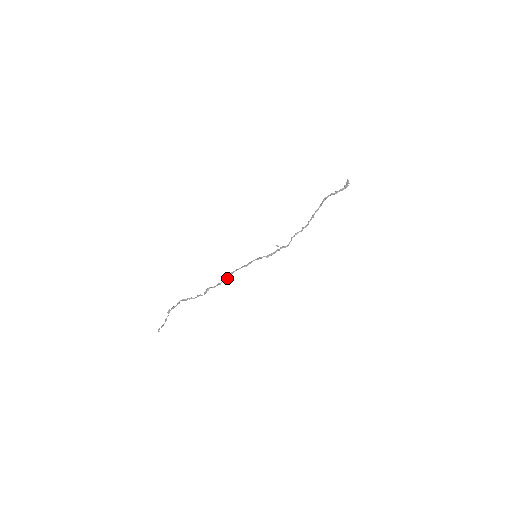
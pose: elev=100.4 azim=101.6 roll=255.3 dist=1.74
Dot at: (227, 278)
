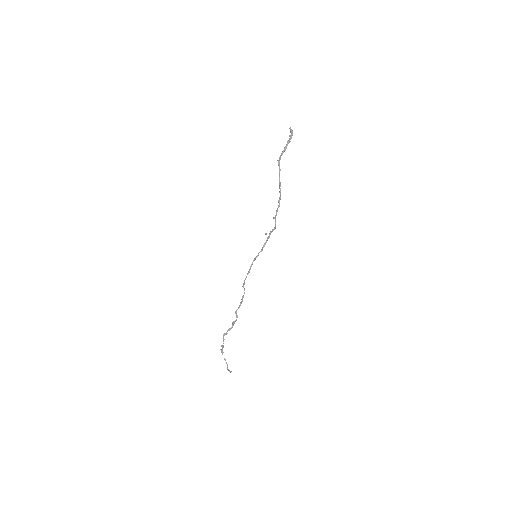
Dot at: occluded
